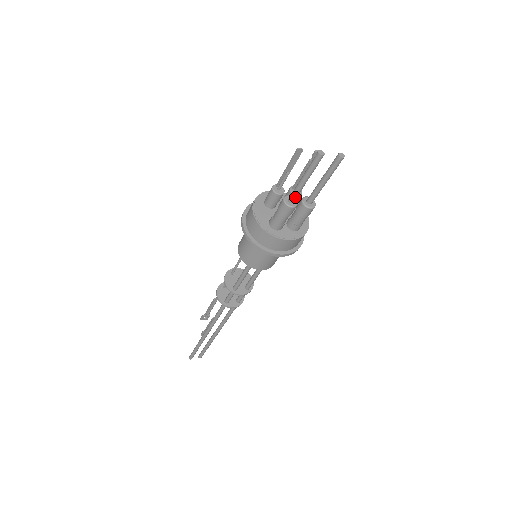
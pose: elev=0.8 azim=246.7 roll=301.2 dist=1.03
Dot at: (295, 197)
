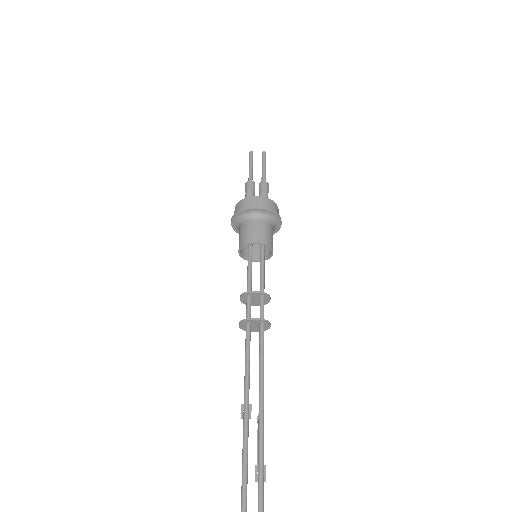
Dot at: (250, 178)
